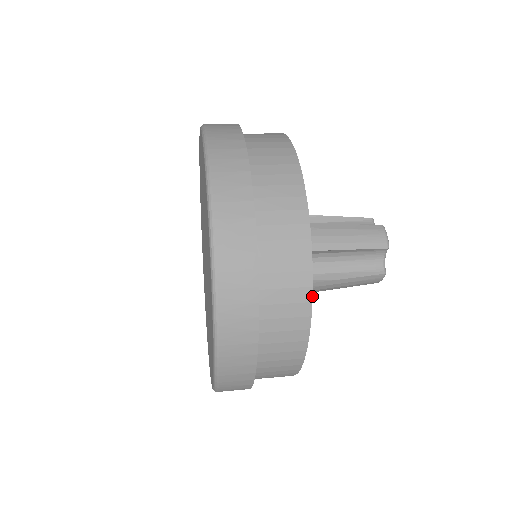
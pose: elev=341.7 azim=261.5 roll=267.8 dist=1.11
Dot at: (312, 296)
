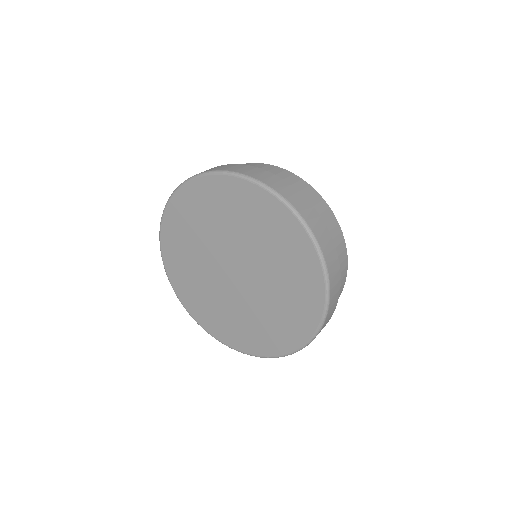
Dot at: occluded
